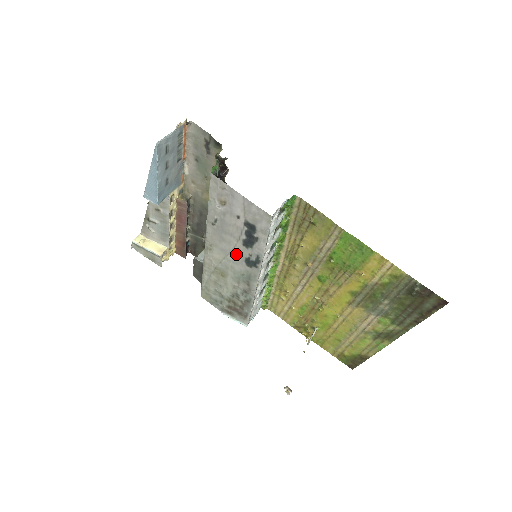
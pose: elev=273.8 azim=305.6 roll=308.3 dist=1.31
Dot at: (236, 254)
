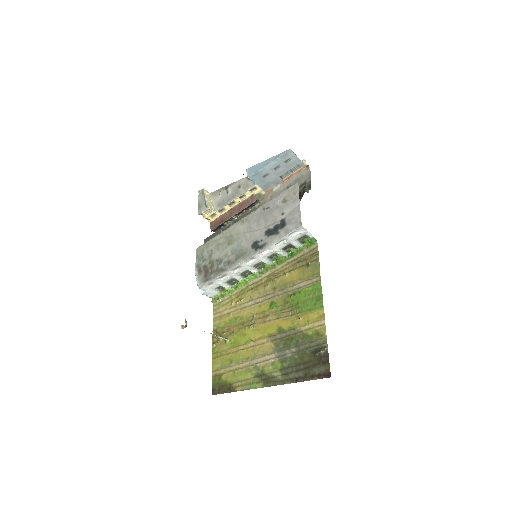
Dot at: (254, 234)
